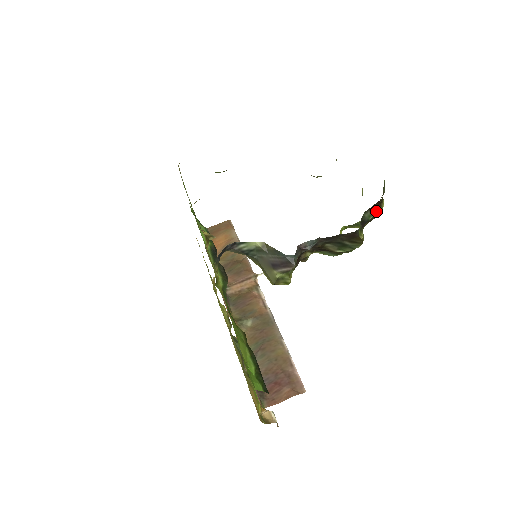
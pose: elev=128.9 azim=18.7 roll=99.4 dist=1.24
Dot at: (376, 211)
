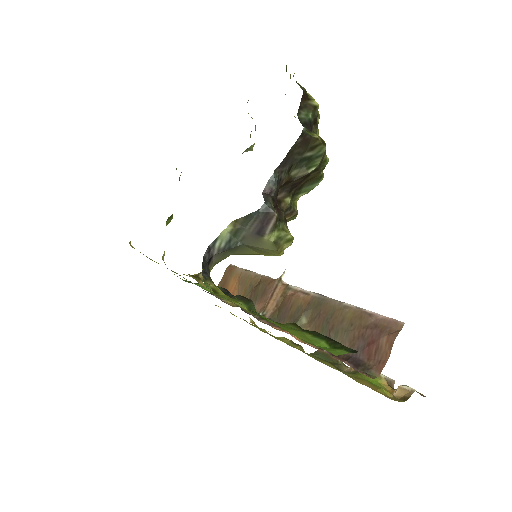
Dot at: (309, 107)
